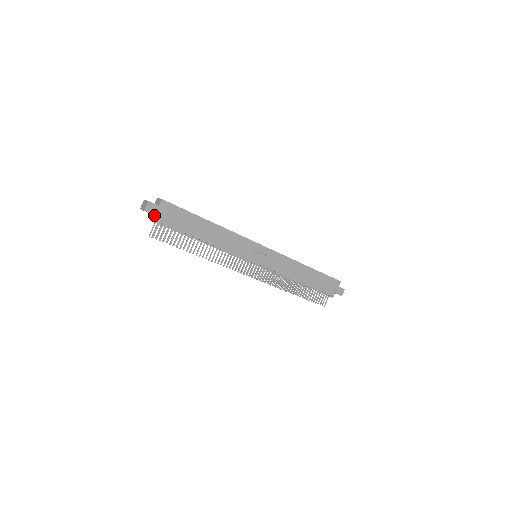
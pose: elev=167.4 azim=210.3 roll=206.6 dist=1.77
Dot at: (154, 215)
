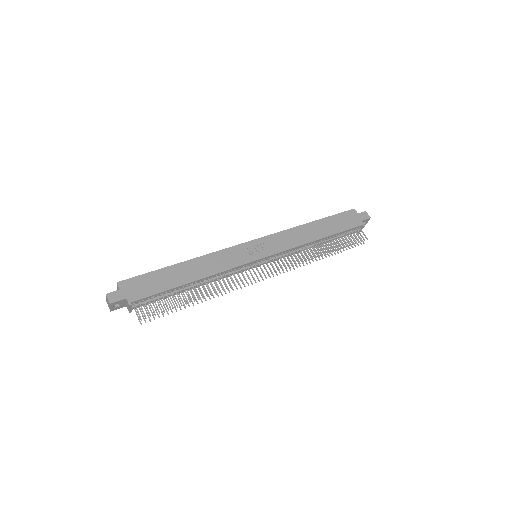
Dot at: (126, 303)
